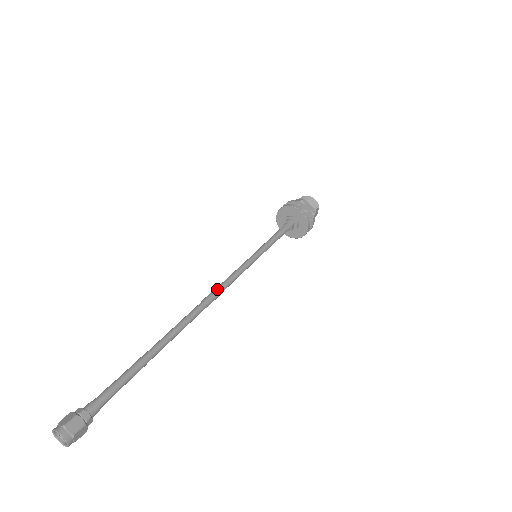
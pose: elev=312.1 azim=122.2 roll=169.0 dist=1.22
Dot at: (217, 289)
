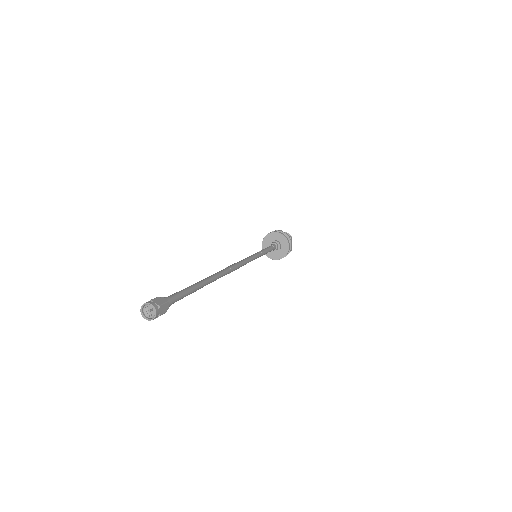
Dot at: (235, 263)
